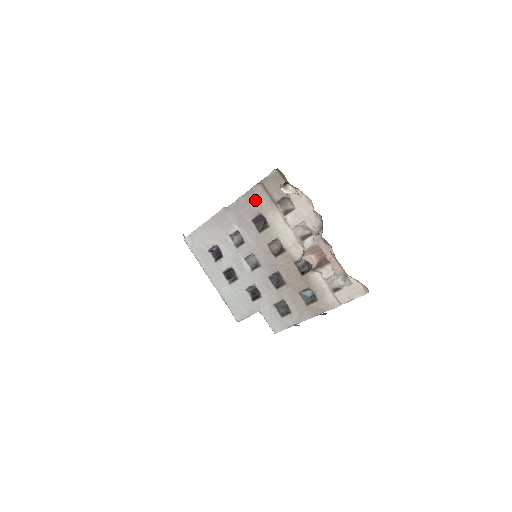
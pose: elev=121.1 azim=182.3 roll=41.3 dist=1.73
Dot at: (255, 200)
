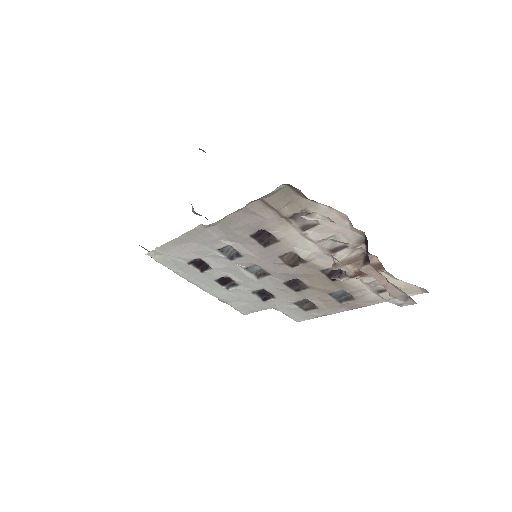
Dot at: (252, 216)
